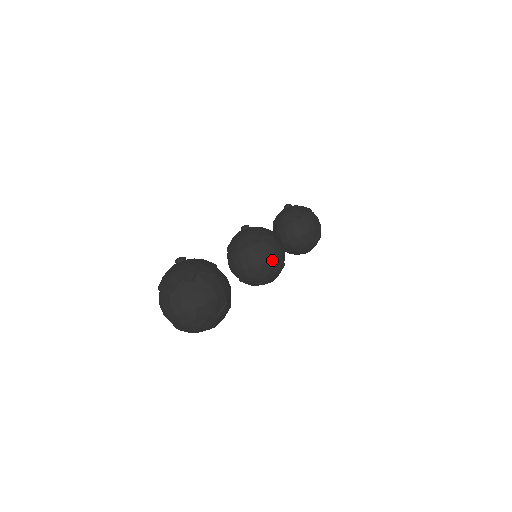
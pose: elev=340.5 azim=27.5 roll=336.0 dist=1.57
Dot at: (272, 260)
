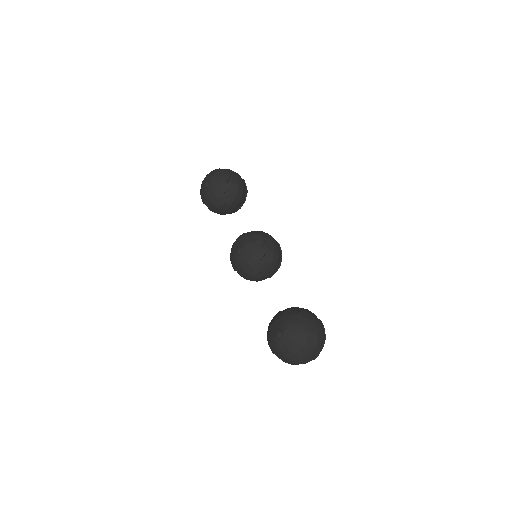
Dot at: (279, 253)
